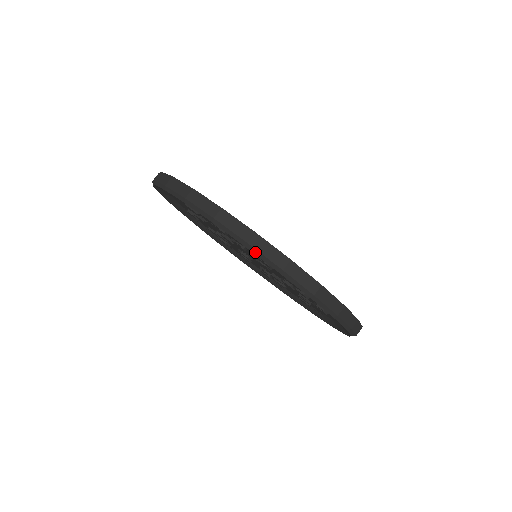
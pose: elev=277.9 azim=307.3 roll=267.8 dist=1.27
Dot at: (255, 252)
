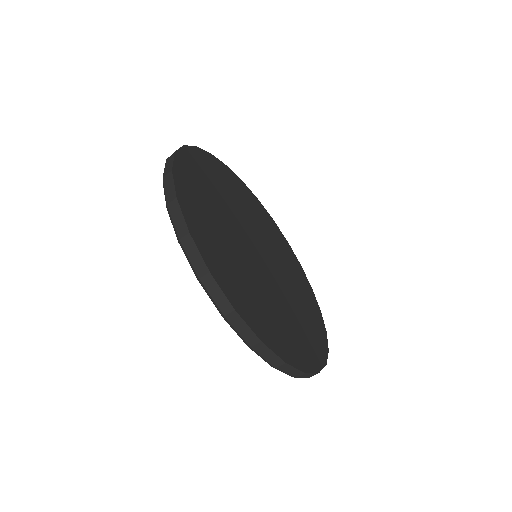
Dot at: occluded
